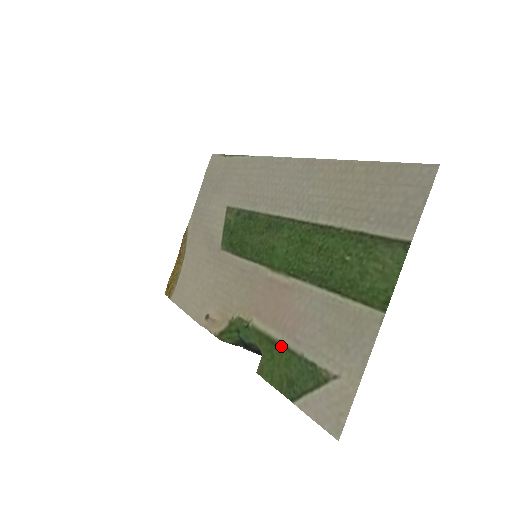
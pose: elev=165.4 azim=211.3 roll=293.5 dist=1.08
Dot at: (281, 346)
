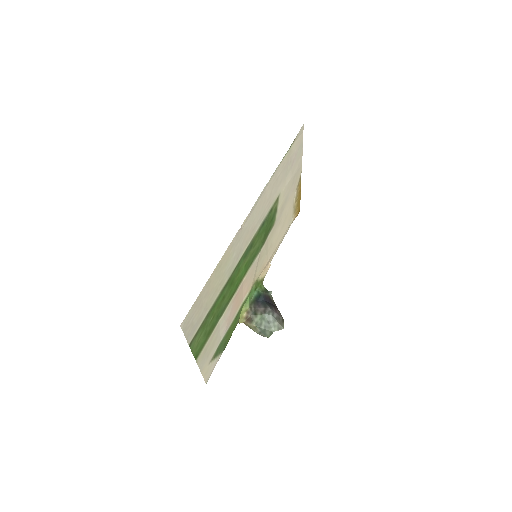
Dot at: (233, 323)
